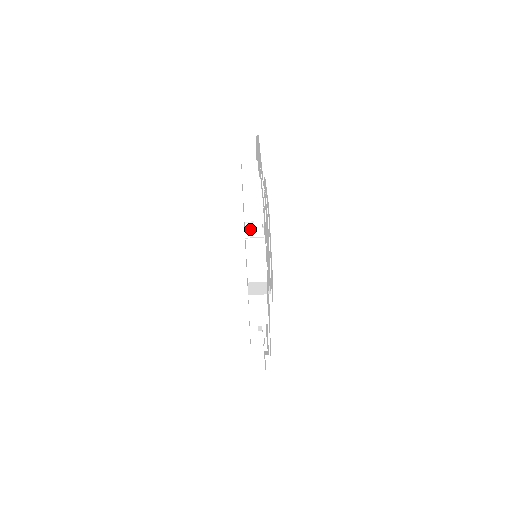
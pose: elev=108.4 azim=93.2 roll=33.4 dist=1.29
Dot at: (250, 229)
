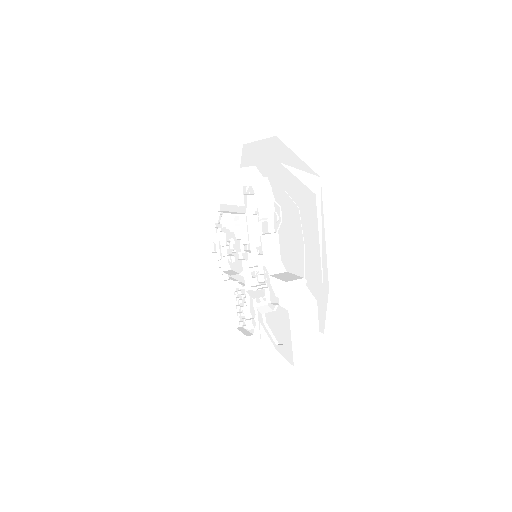
Dot at: (251, 230)
